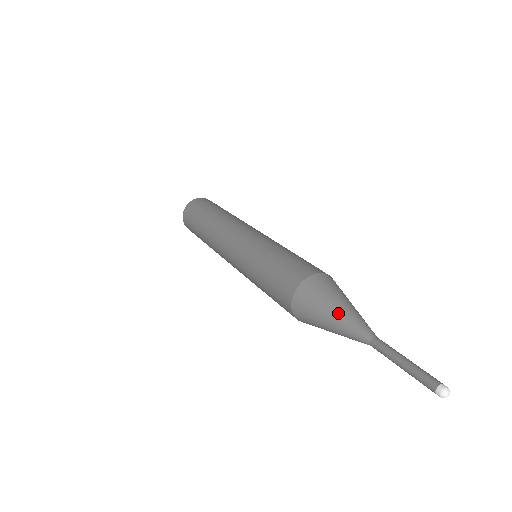
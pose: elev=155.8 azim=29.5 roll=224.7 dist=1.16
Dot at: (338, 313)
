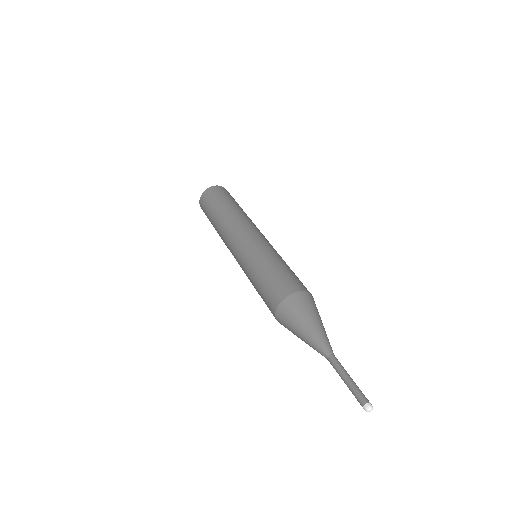
Dot at: (318, 325)
